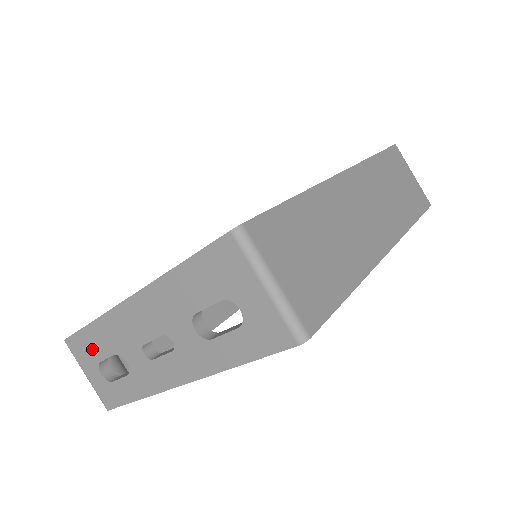
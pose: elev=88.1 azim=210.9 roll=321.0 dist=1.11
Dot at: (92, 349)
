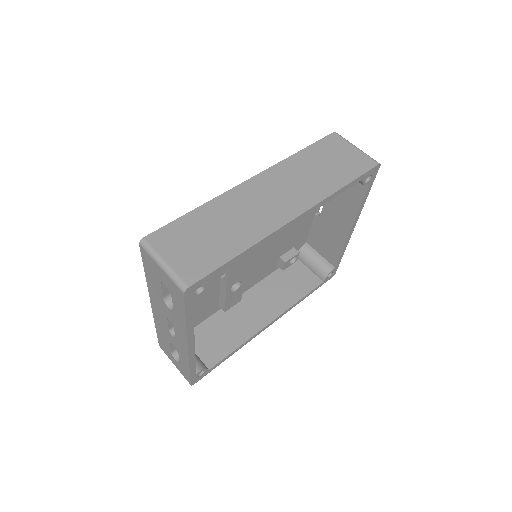
Dot at: (165, 345)
